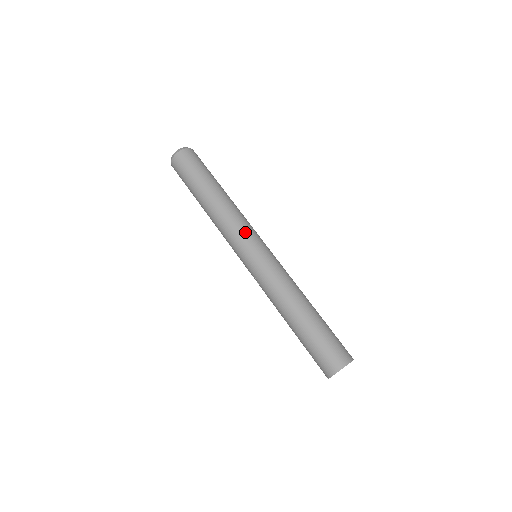
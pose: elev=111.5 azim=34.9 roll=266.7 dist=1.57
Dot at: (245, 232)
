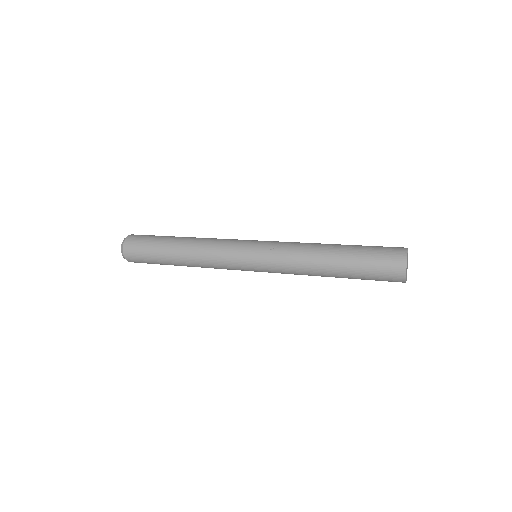
Dot at: occluded
